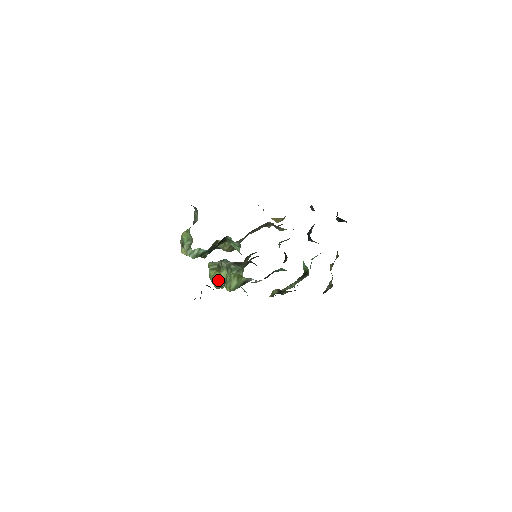
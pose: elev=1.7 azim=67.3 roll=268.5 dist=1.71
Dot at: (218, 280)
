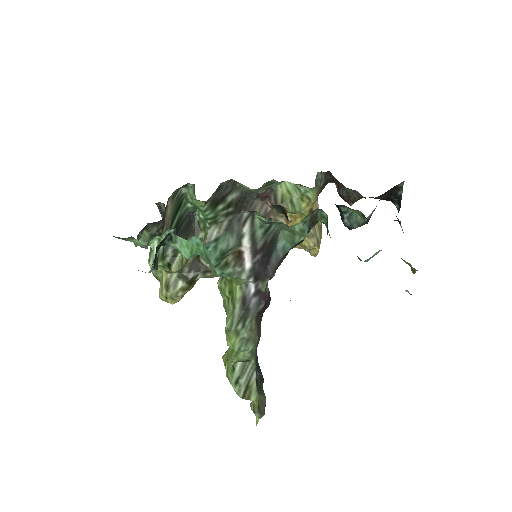
Dot at: (228, 357)
